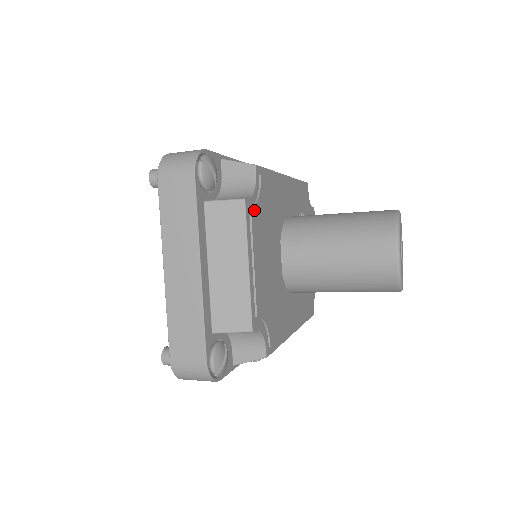
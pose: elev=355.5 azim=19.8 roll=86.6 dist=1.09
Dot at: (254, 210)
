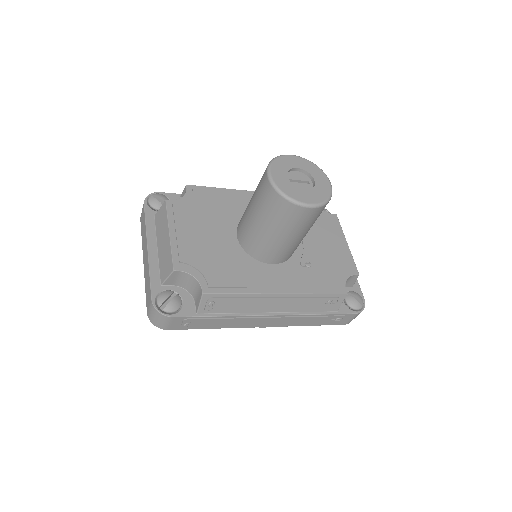
Dot at: (179, 205)
